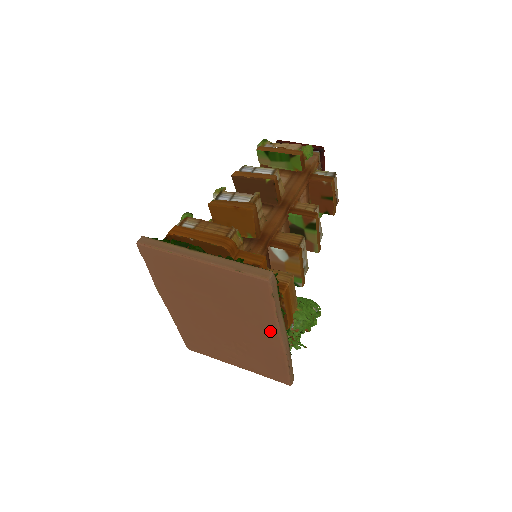
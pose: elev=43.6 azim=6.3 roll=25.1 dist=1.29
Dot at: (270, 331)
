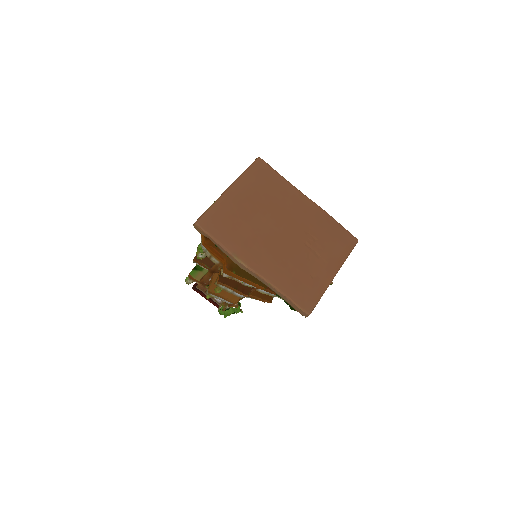
Dot at: (299, 198)
